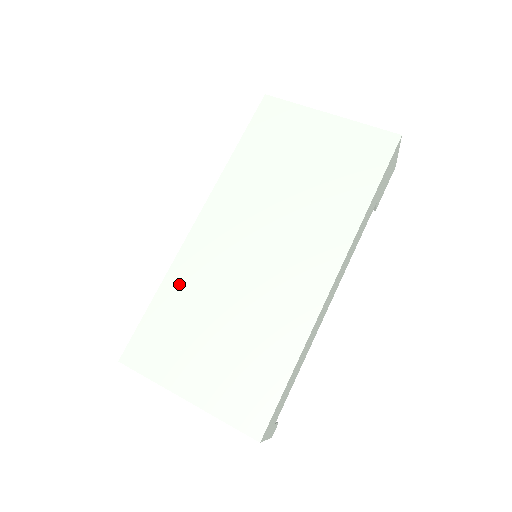
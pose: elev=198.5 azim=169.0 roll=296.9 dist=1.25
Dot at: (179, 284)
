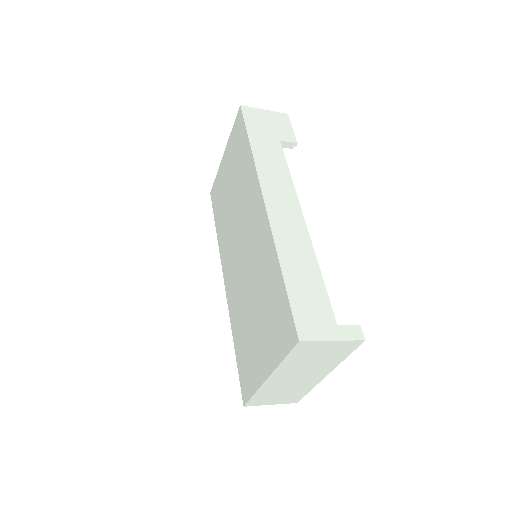
Dot at: (236, 323)
